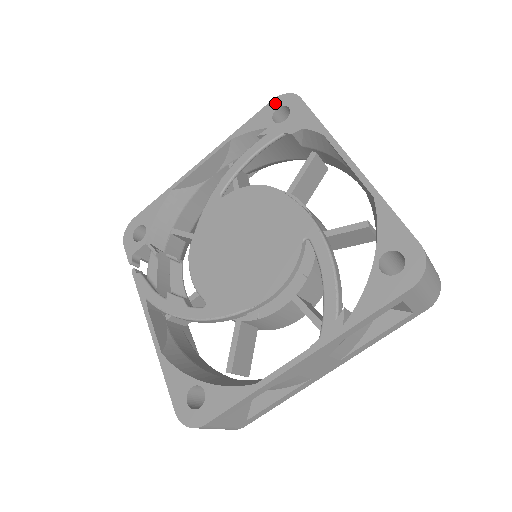
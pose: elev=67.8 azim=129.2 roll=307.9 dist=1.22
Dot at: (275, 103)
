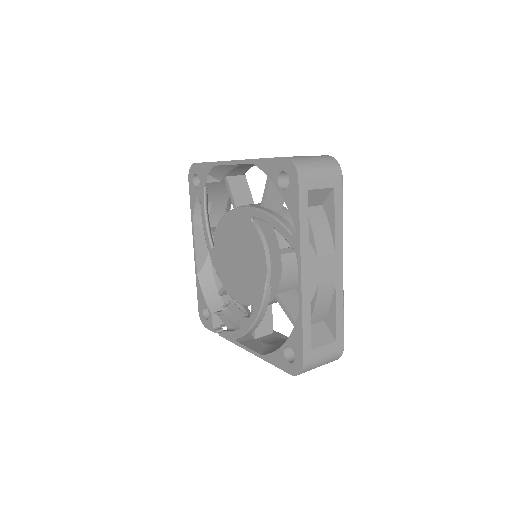
Dot at: (190, 179)
